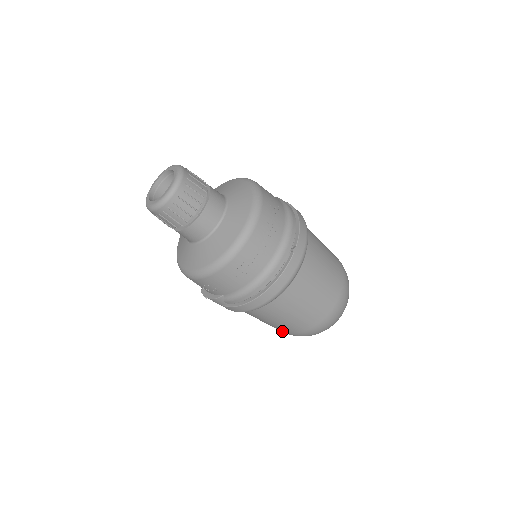
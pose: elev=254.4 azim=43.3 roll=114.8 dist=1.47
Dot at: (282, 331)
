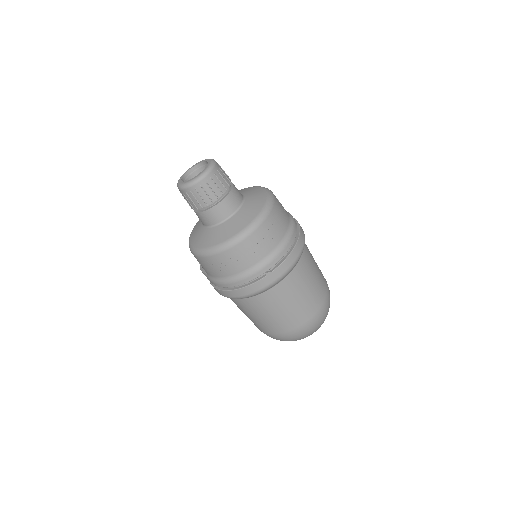
Dot at: occluded
